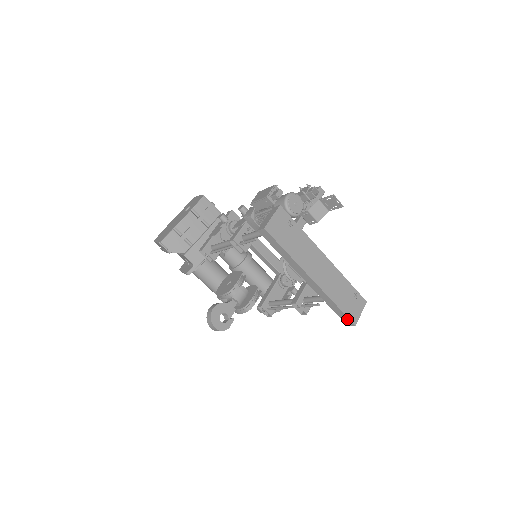
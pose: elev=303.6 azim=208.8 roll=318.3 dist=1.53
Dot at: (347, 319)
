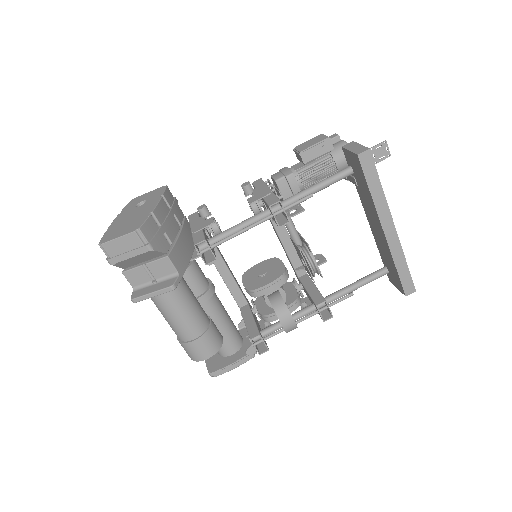
Dot at: (410, 283)
